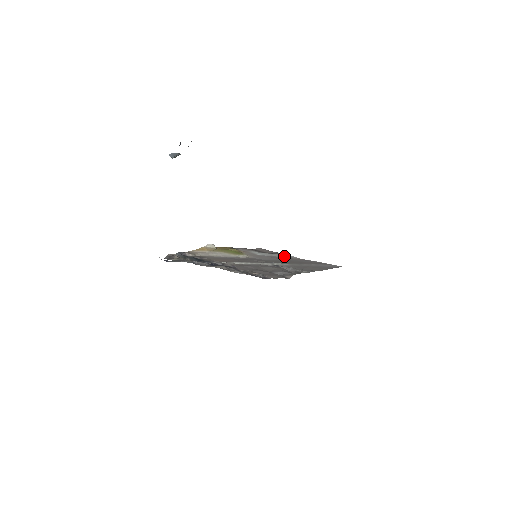
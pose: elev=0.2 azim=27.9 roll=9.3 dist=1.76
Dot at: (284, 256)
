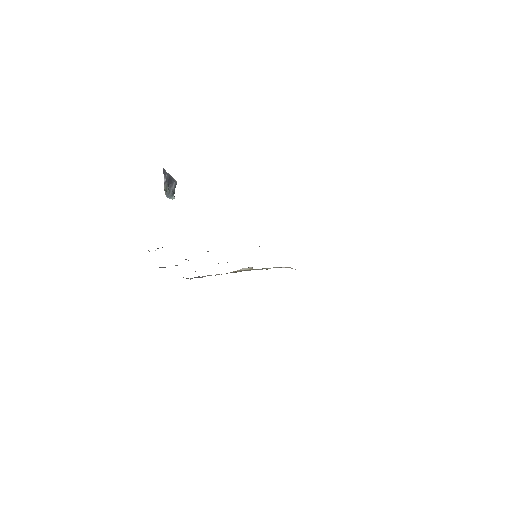
Dot at: occluded
